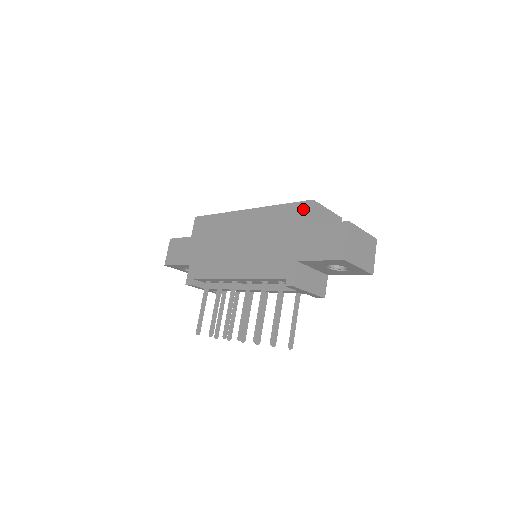
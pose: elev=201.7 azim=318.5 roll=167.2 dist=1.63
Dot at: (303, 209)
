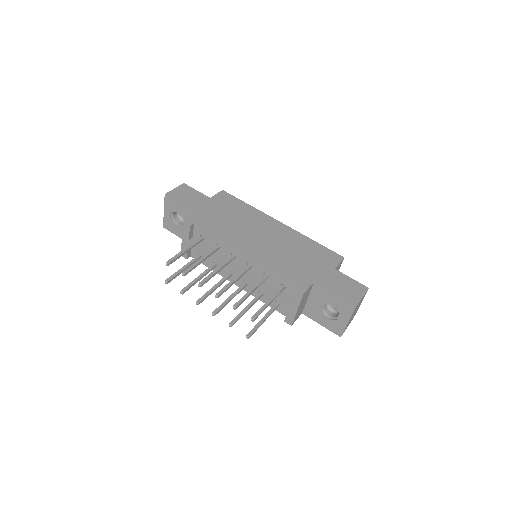
Dot at: (334, 256)
